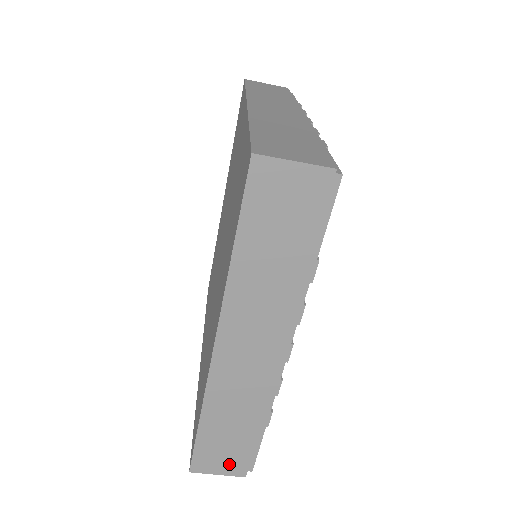
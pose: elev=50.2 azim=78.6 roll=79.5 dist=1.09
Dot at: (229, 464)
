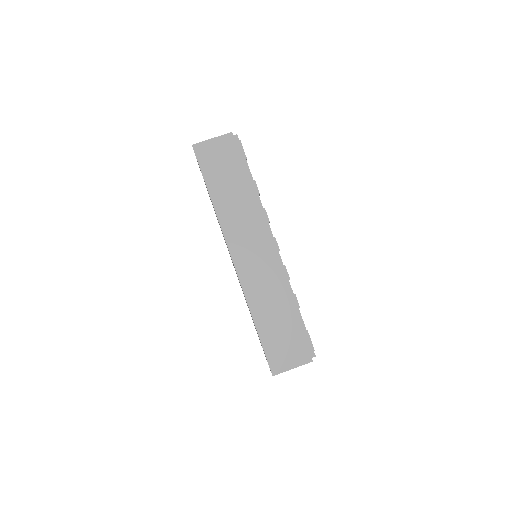
Dot at: (294, 354)
